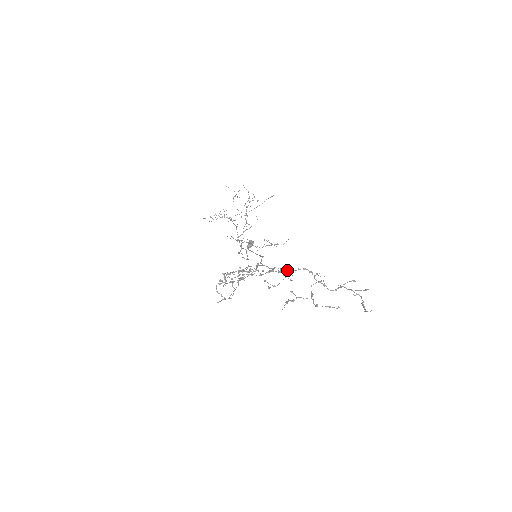
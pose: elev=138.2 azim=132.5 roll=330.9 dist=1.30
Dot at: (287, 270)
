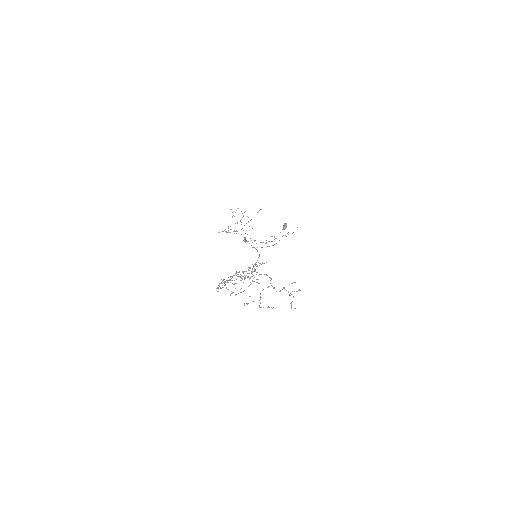
Dot at: (259, 274)
